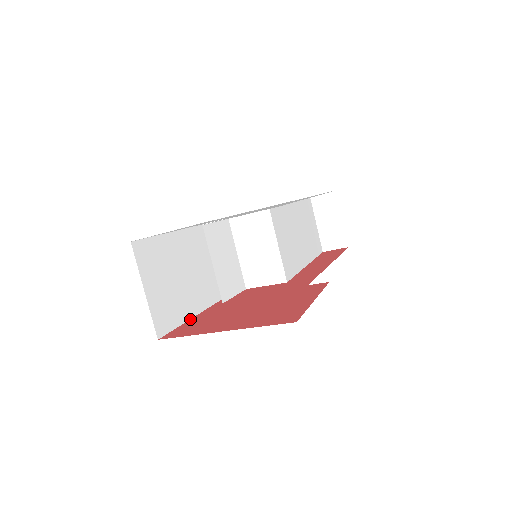
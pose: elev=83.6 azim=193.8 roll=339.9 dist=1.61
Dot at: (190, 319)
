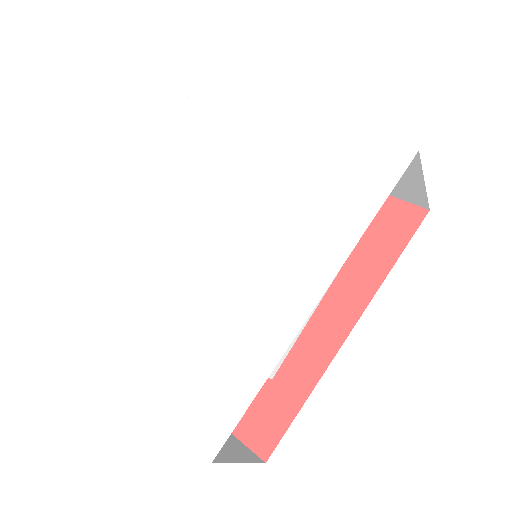
Dot at: occluded
